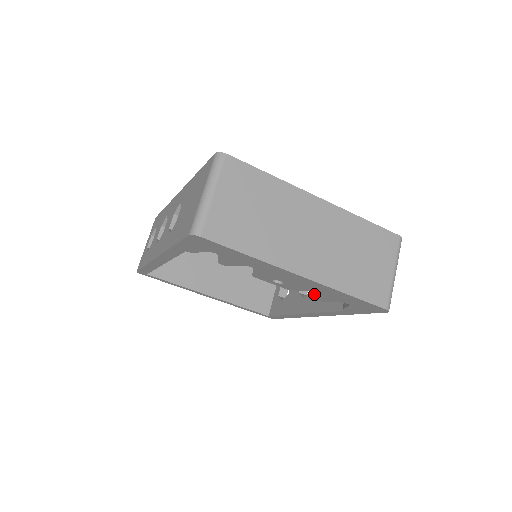
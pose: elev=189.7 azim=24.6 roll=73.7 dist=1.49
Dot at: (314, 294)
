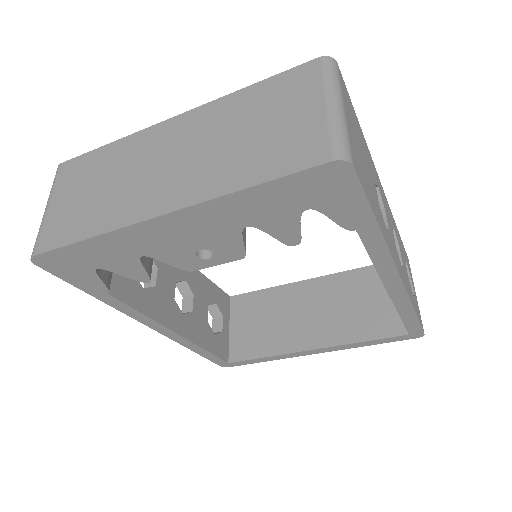
Dot at: occluded
